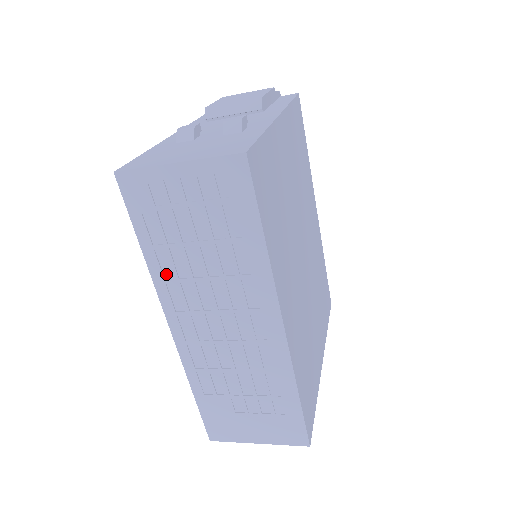
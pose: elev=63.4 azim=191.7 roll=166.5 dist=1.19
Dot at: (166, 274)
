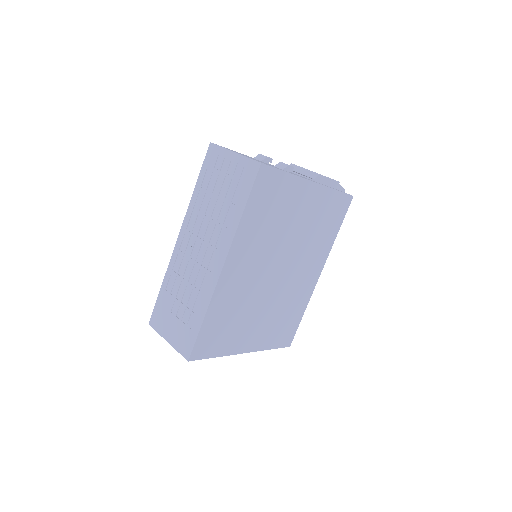
Dot at: (196, 206)
